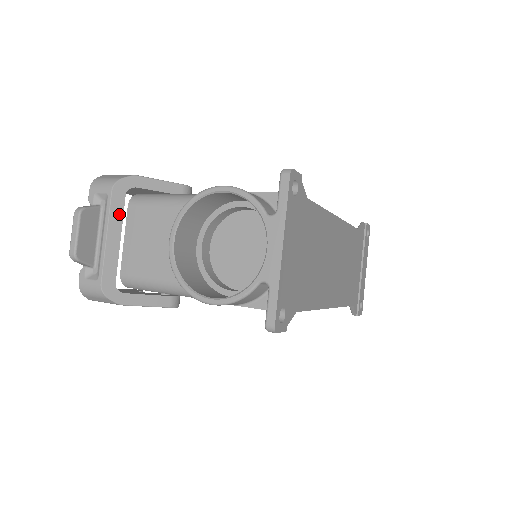
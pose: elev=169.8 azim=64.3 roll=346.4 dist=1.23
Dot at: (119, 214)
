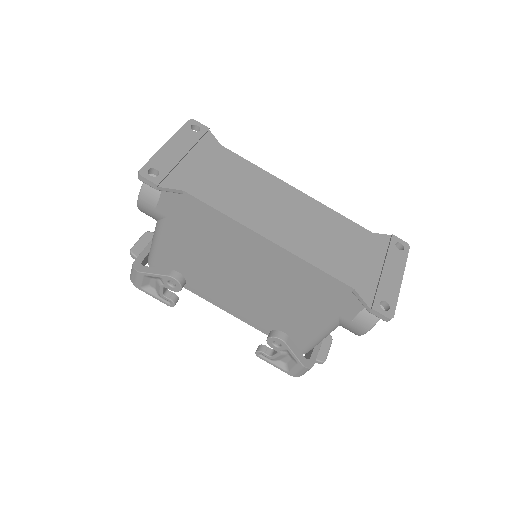
Dot at: occluded
